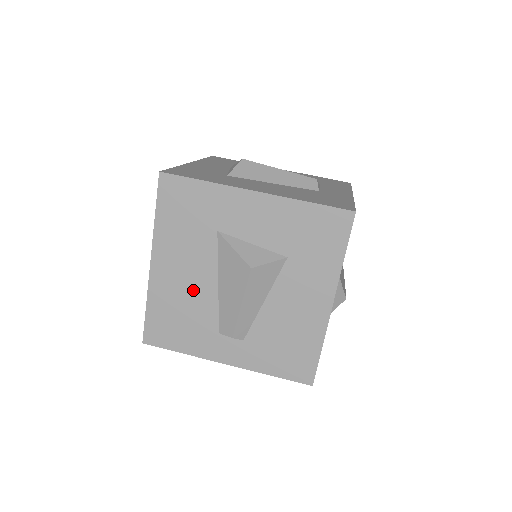
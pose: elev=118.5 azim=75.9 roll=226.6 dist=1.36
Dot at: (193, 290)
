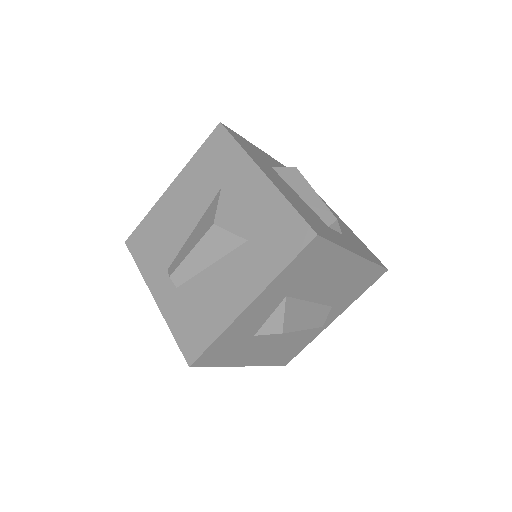
Dot at: (177, 223)
